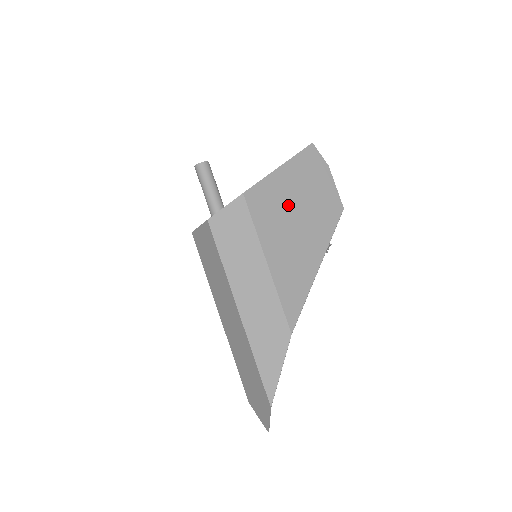
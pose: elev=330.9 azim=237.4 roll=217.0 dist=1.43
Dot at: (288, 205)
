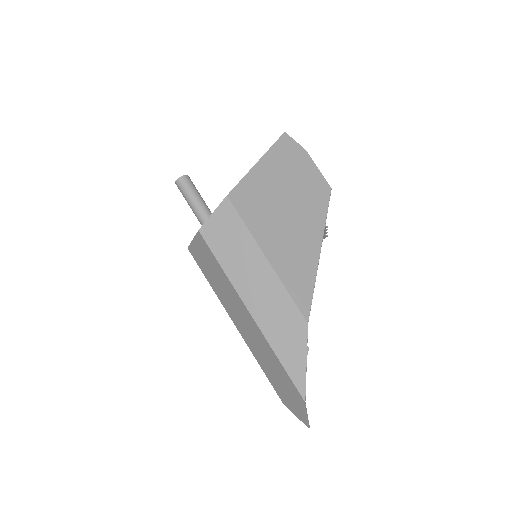
Dot at: (275, 197)
